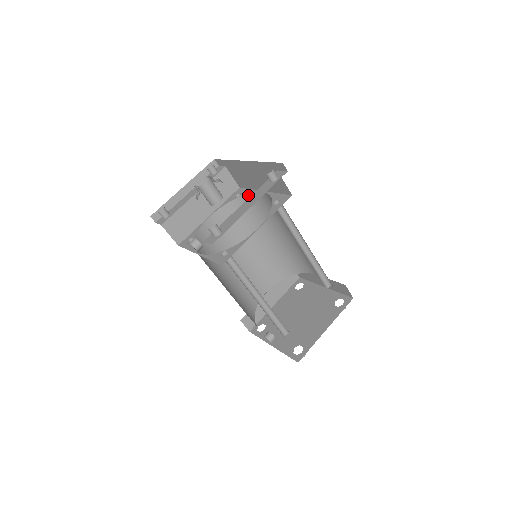
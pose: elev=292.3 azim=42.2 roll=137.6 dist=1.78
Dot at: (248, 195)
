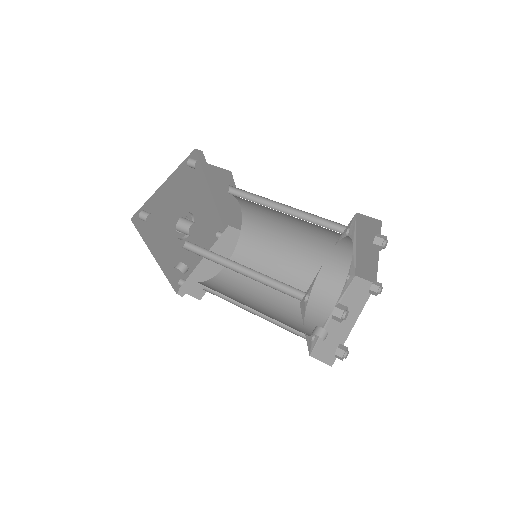
Dot at: (243, 225)
